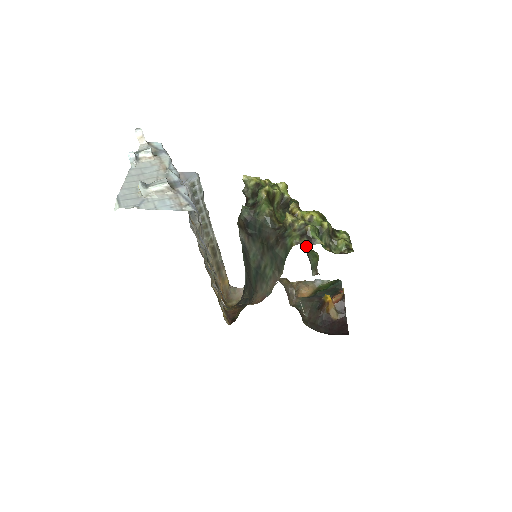
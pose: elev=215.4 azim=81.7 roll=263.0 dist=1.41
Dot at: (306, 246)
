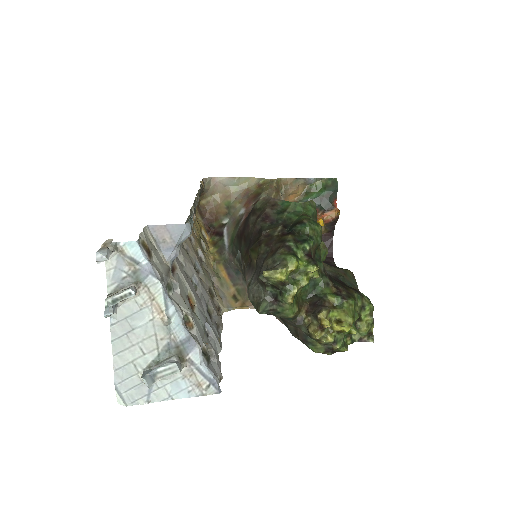
Dot at: occluded
